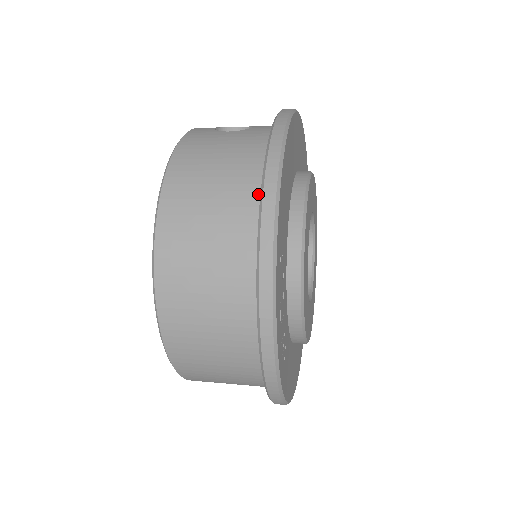
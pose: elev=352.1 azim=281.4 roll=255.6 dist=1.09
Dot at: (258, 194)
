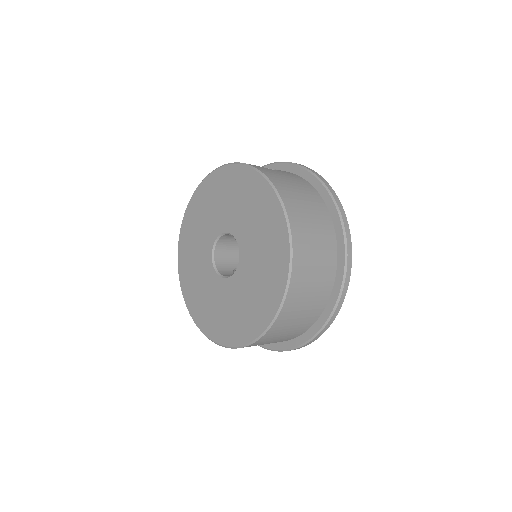
Dot at: (326, 209)
